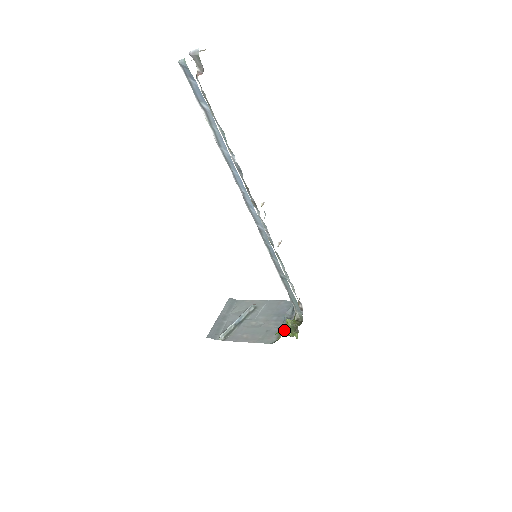
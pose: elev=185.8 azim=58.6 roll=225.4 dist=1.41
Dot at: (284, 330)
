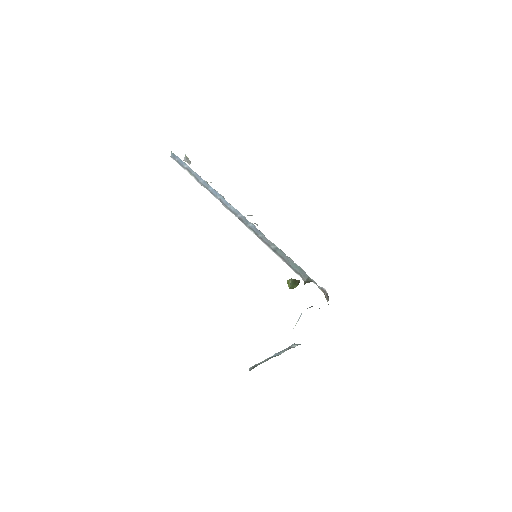
Dot at: occluded
